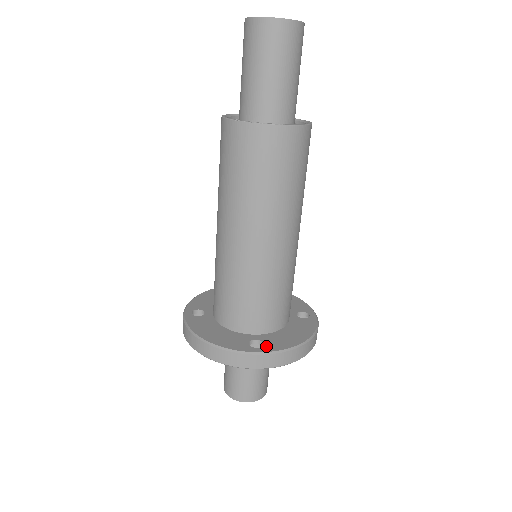
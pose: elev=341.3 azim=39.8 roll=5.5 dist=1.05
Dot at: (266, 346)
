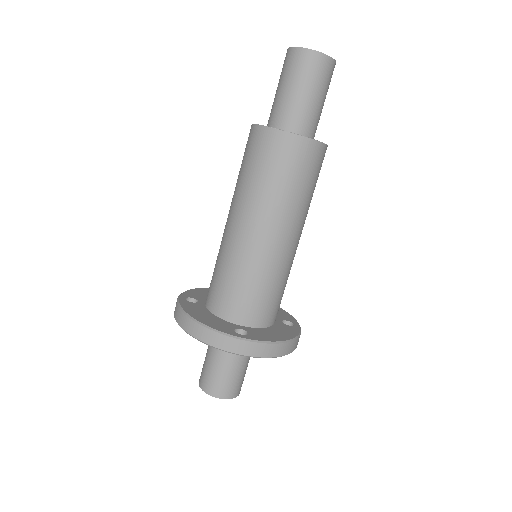
Dot at: (250, 335)
